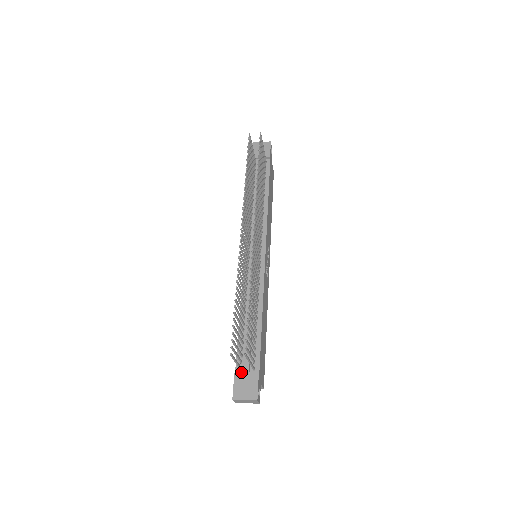
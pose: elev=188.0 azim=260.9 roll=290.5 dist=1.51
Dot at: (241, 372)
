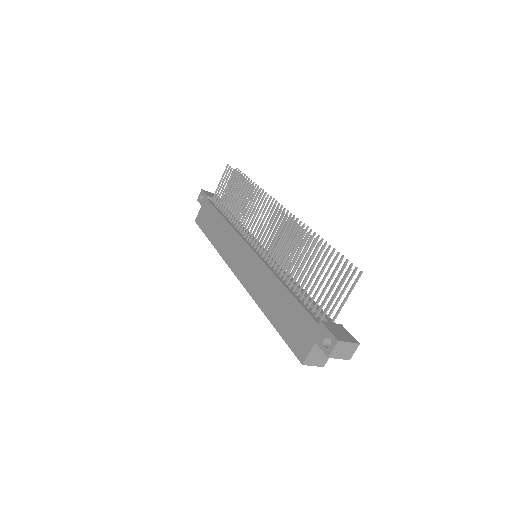
Dot at: occluded
